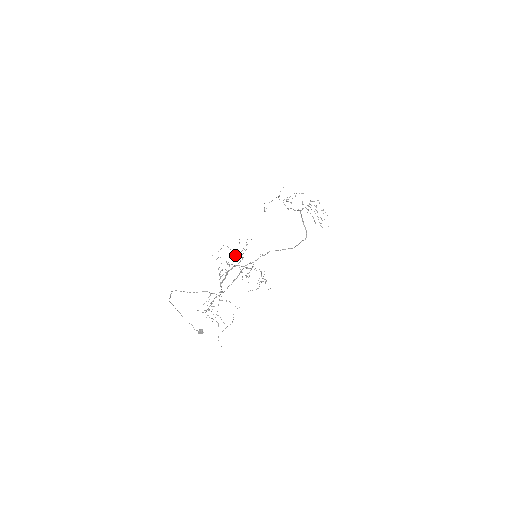
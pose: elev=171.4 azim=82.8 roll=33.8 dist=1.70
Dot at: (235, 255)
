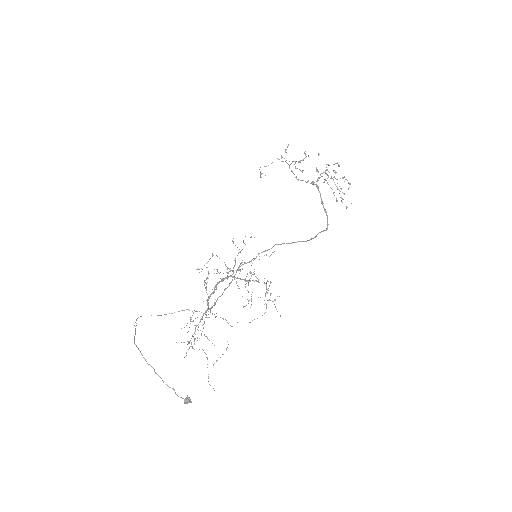
Dot at: (230, 268)
